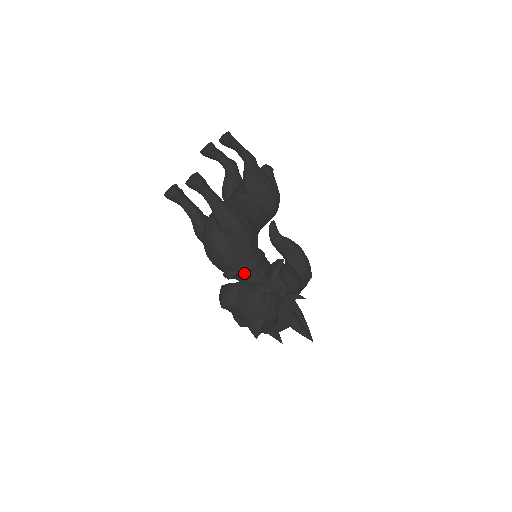
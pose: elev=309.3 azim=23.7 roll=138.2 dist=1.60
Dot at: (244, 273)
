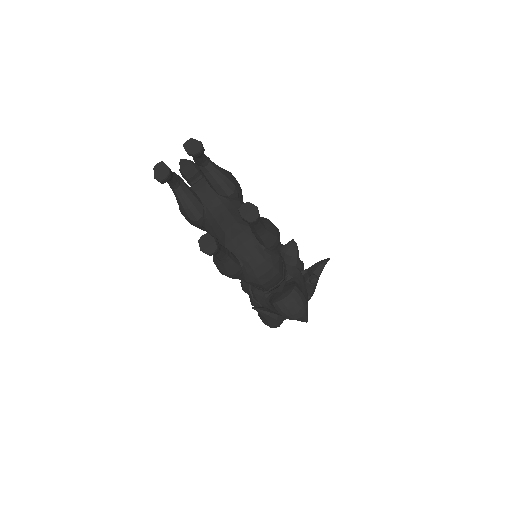
Dot at: occluded
